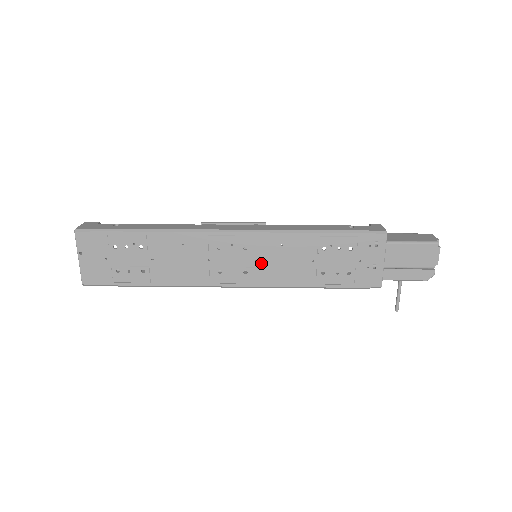
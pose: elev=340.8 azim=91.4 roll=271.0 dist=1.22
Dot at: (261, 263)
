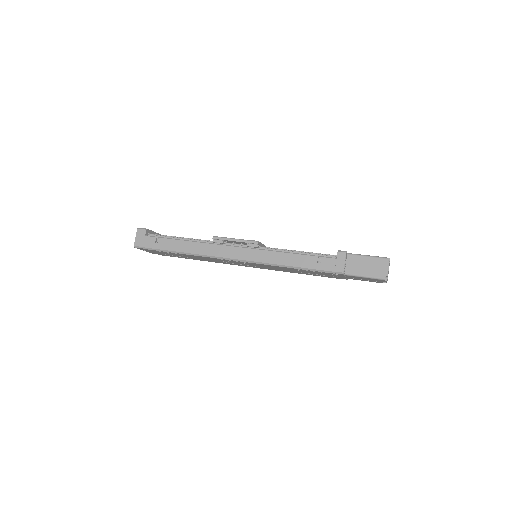
Dot at: (258, 266)
